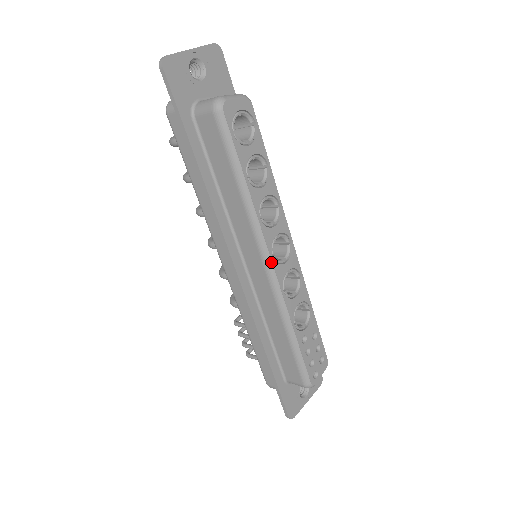
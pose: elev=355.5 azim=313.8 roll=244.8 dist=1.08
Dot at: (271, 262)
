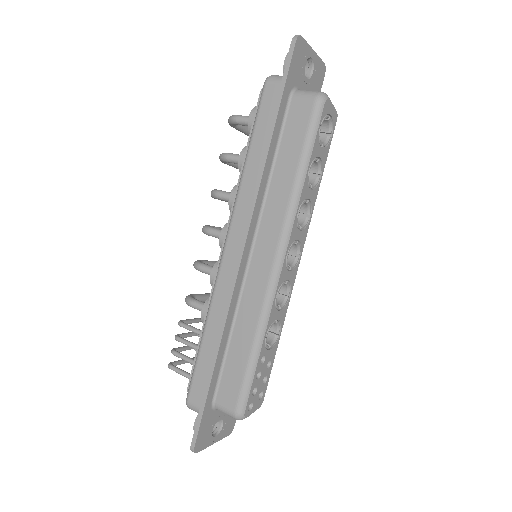
Dot at: (283, 259)
